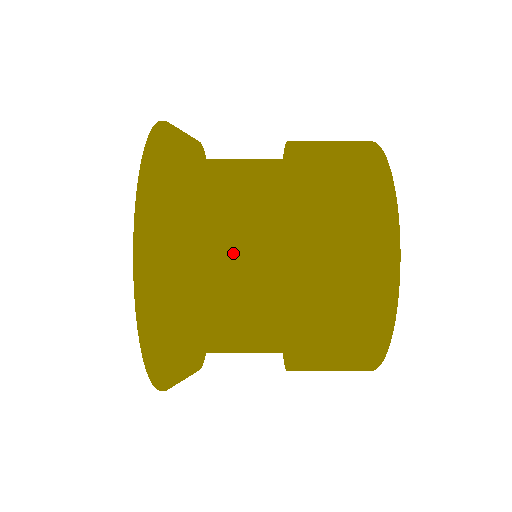
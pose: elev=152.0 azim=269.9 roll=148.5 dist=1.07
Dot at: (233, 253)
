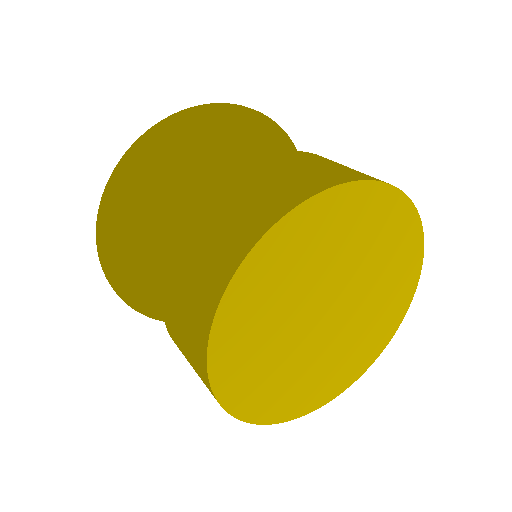
Dot at: (177, 207)
